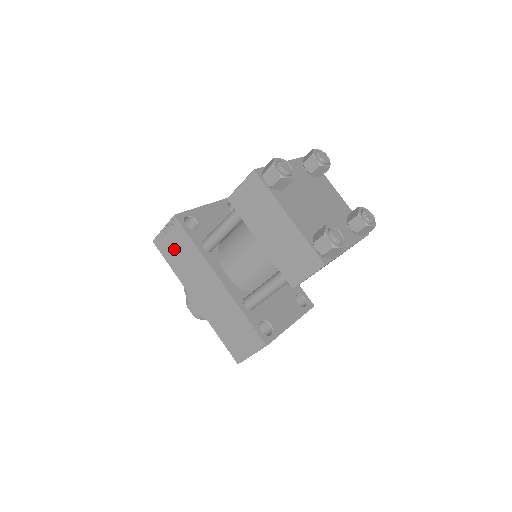
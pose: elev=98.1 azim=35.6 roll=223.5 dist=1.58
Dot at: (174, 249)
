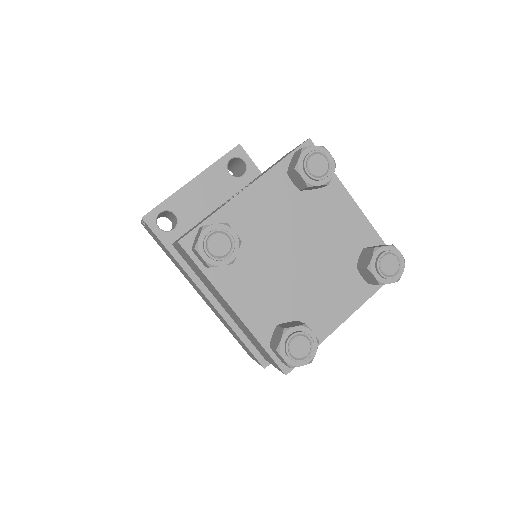
Dot at: occluded
